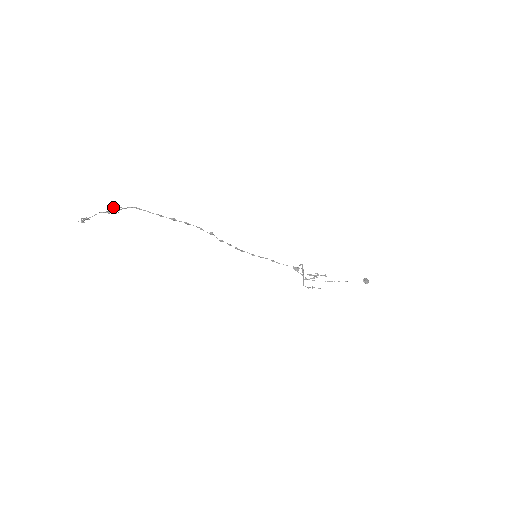
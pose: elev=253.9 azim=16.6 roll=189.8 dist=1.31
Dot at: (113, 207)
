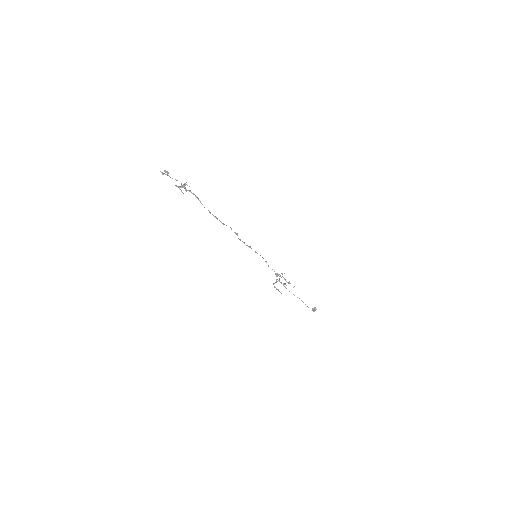
Dot at: (186, 184)
